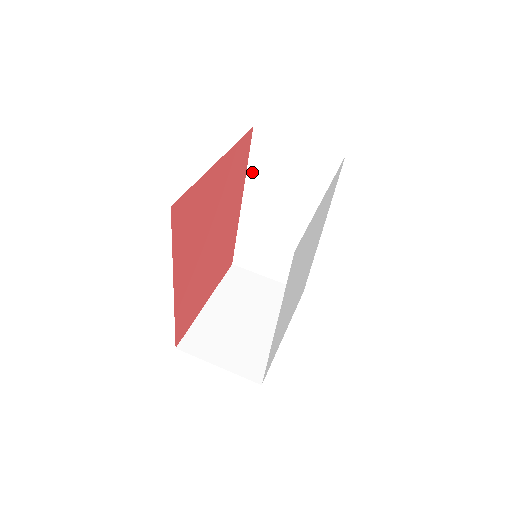
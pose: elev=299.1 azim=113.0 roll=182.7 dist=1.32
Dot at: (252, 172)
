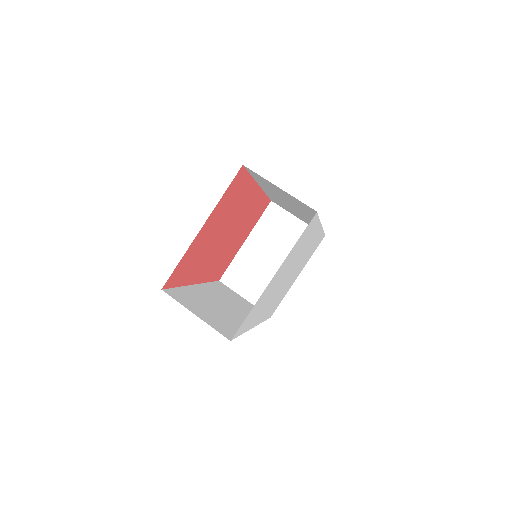
Dot at: (257, 179)
